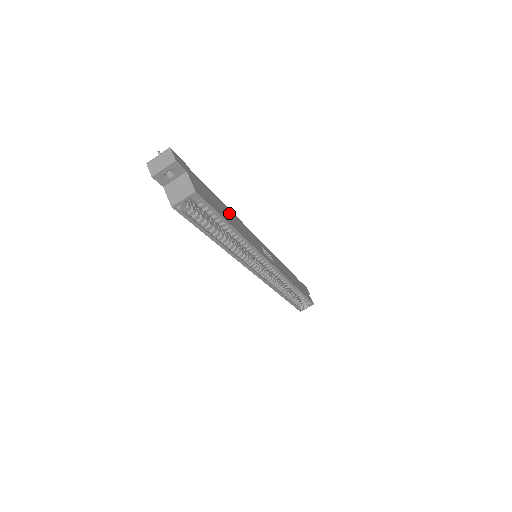
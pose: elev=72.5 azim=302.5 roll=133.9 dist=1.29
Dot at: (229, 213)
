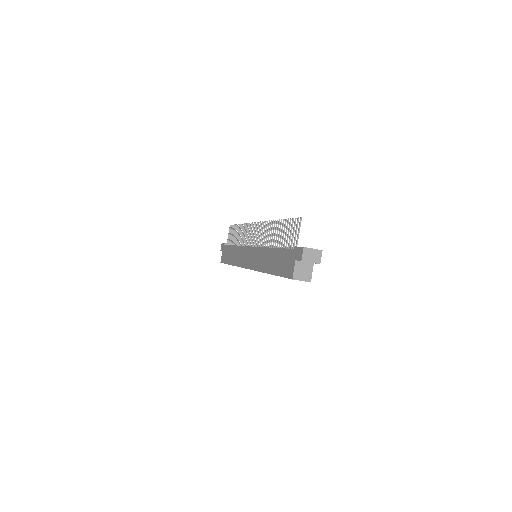
Dot at: occluded
